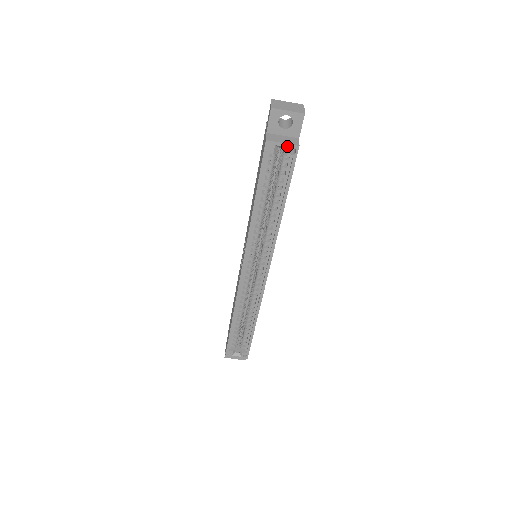
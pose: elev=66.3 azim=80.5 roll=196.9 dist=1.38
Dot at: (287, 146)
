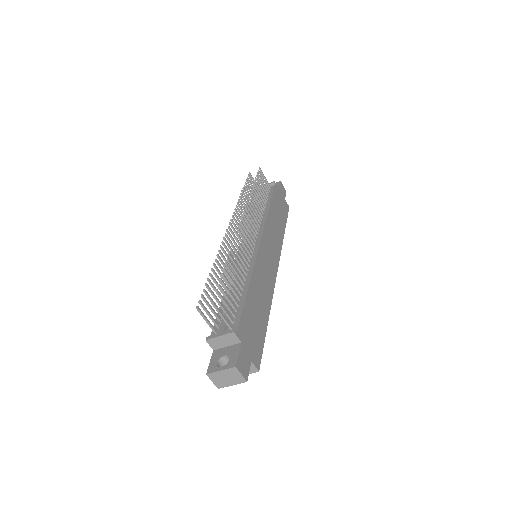
Dot at: (249, 372)
